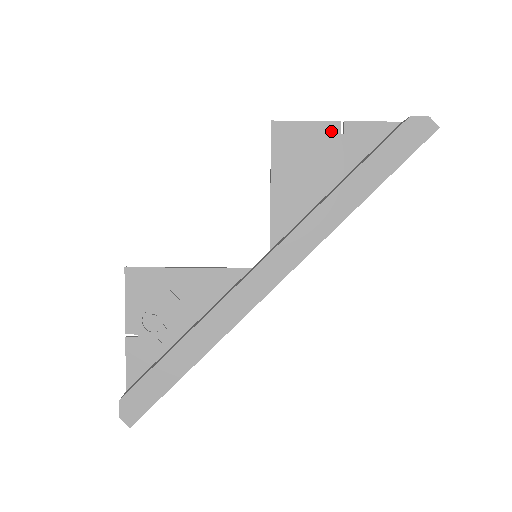
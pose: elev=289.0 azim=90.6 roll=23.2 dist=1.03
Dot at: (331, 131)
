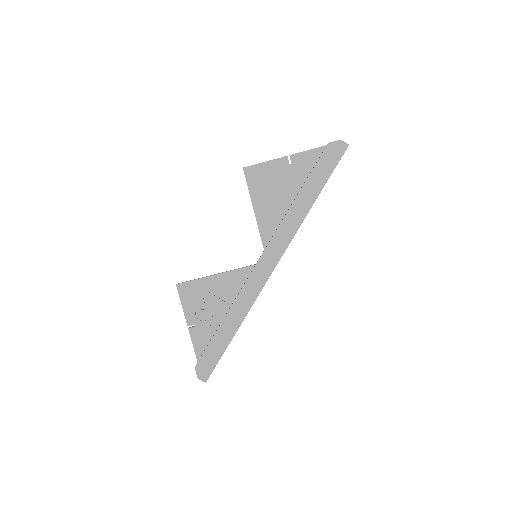
Dot at: (282, 164)
